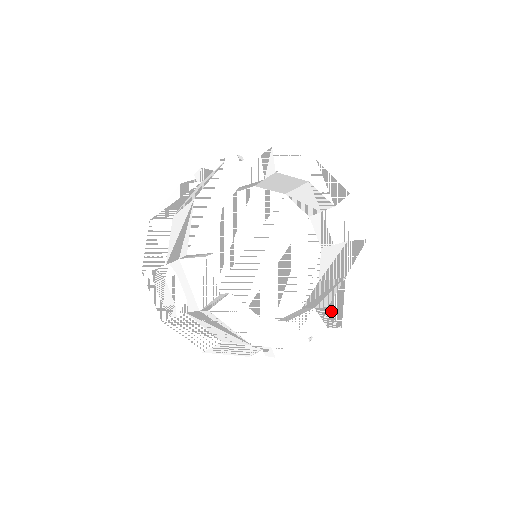
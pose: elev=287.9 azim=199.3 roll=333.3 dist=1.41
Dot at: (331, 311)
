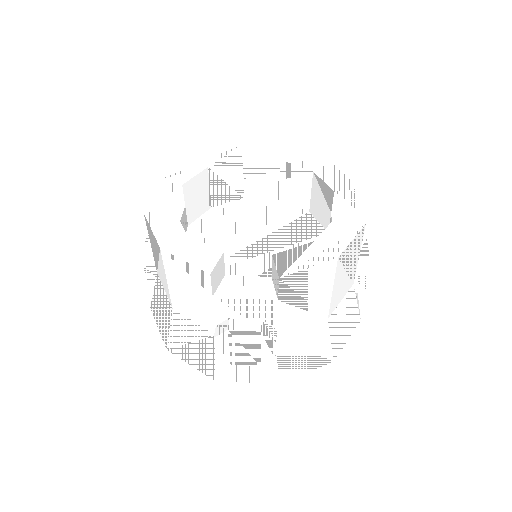
Dot at: (274, 259)
